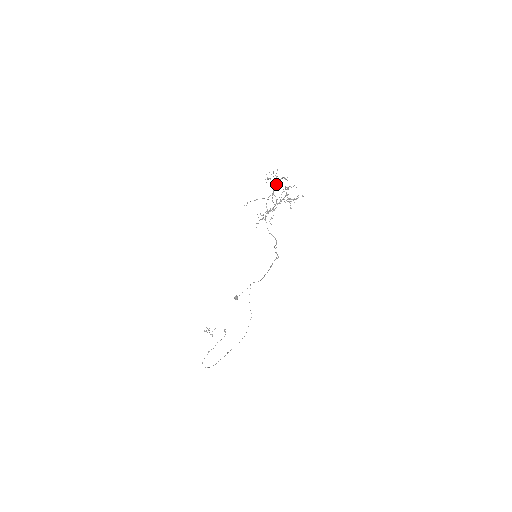
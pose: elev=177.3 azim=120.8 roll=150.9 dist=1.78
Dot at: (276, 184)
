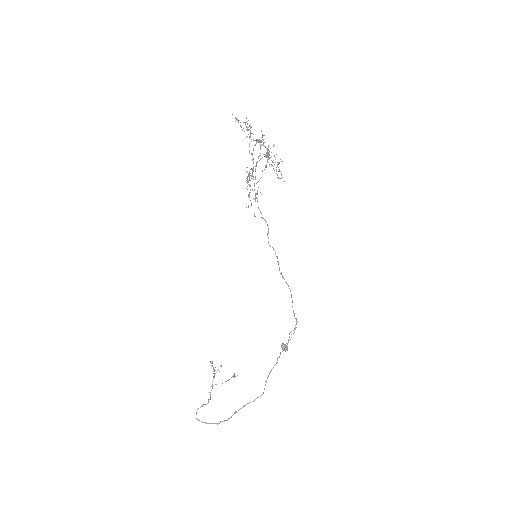
Dot at: occluded
